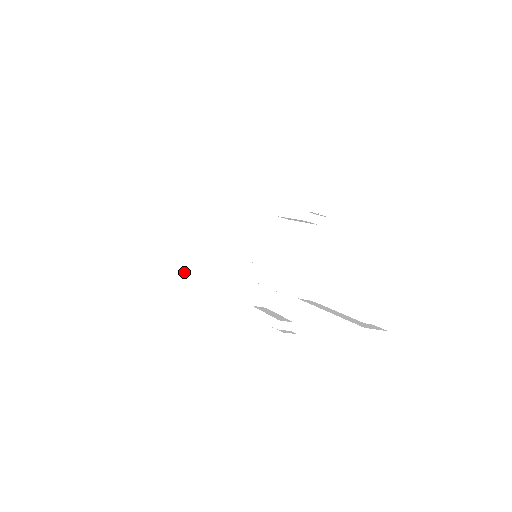
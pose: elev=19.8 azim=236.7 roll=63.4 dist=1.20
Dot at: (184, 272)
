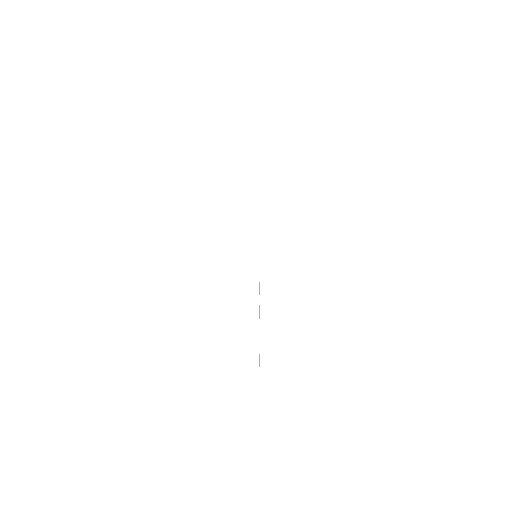
Dot at: occluded
